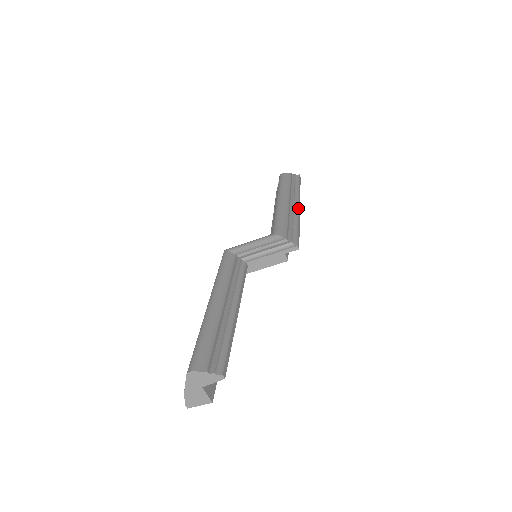
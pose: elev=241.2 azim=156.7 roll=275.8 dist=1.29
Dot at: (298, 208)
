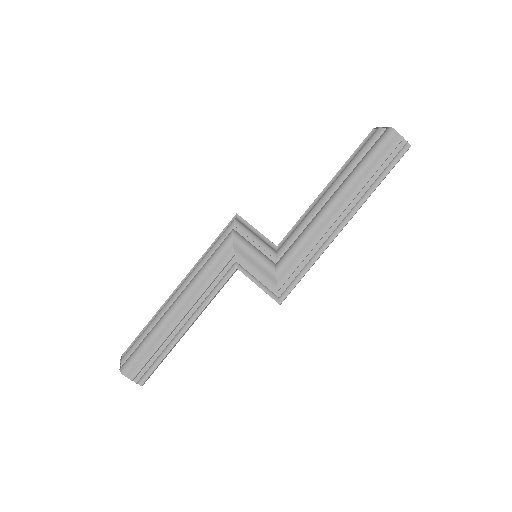
Dot at: (337, 235)
